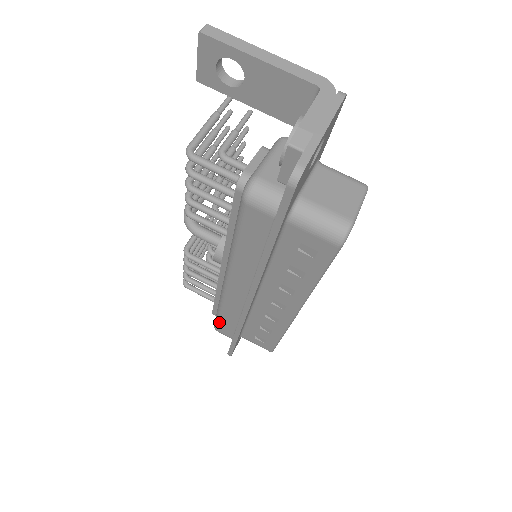
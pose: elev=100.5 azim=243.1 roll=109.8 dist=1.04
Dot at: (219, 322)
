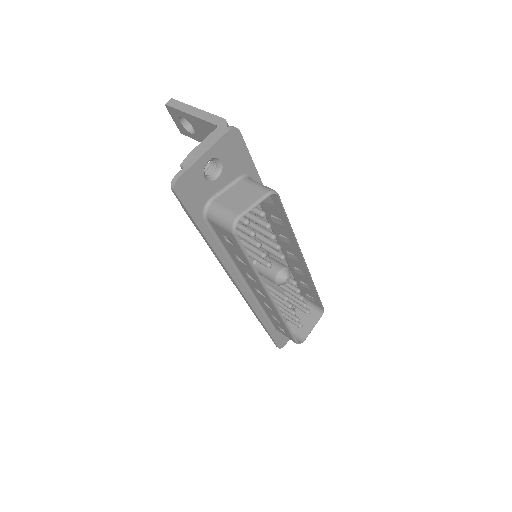
Dot at: occluded
